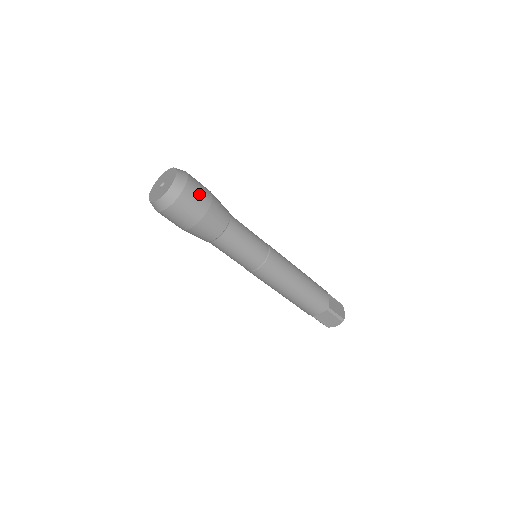
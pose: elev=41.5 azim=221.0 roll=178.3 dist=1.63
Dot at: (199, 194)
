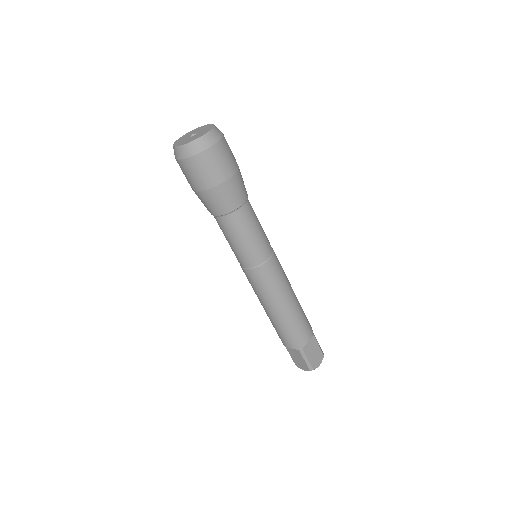
Dot at: (218, 165)
